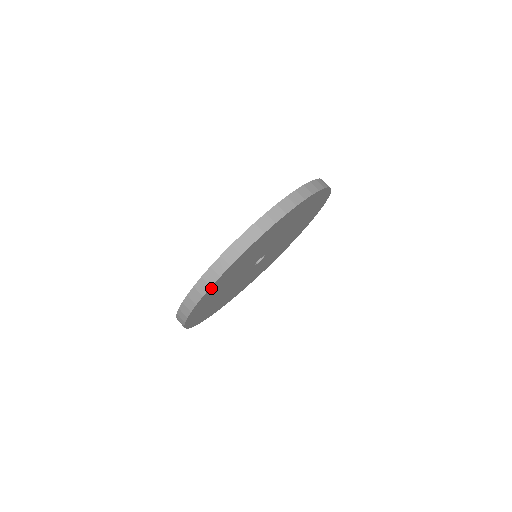
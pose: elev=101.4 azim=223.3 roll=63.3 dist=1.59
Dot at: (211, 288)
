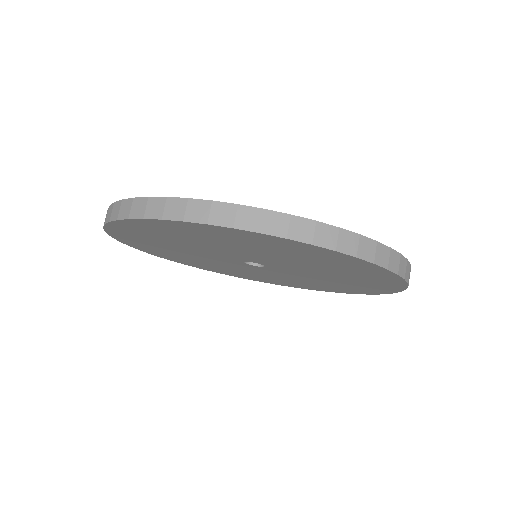
Dot at: (203, 225)
